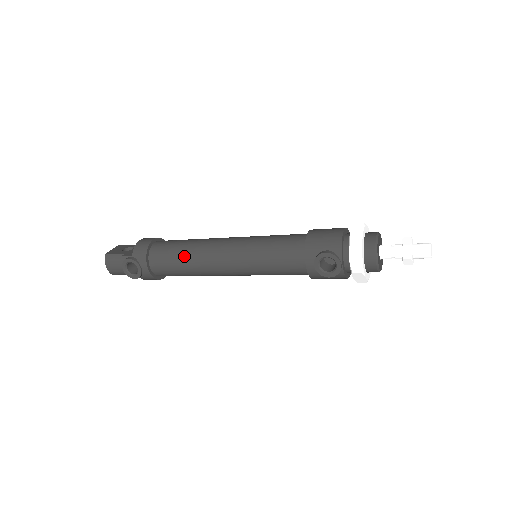
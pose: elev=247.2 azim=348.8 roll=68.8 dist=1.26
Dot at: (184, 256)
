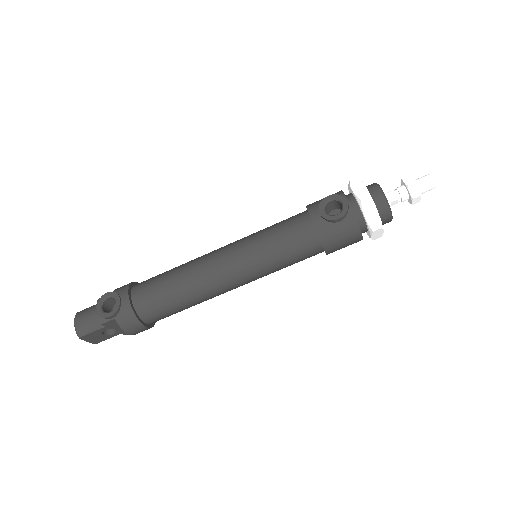
Dot at: (174, 270)
